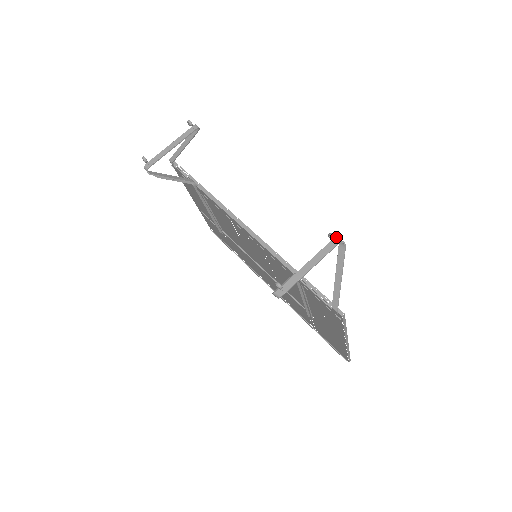
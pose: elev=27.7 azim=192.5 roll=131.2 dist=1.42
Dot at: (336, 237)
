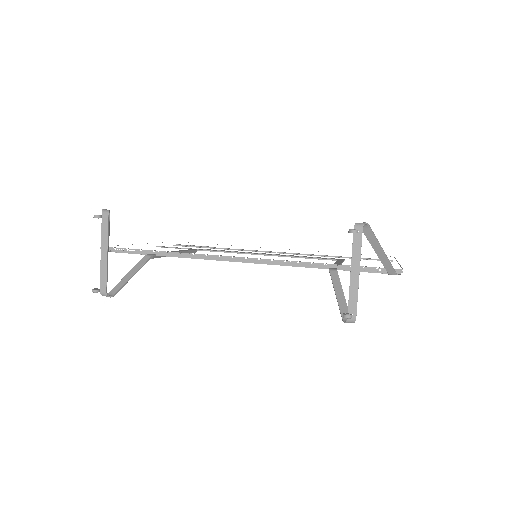
Dot at: (354, 225)
